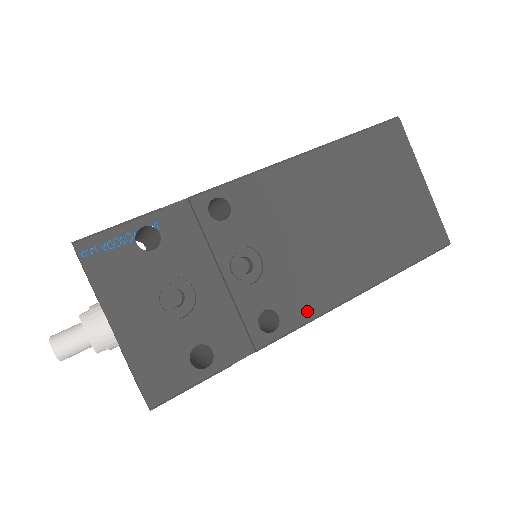
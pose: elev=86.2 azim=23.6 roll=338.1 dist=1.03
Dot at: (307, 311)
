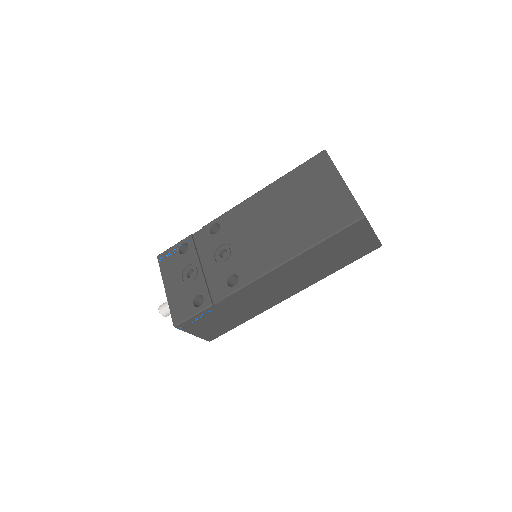
Dot at: (255, 273)
